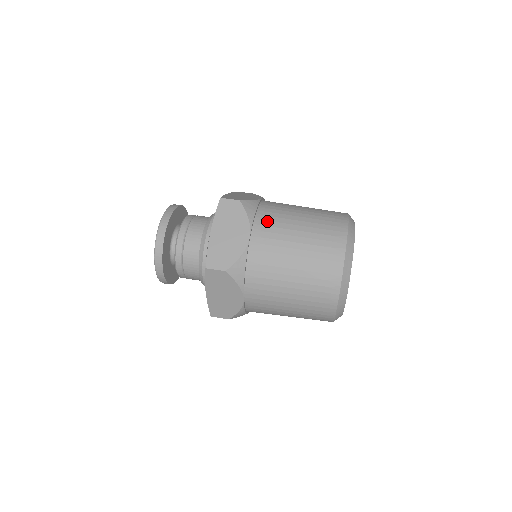
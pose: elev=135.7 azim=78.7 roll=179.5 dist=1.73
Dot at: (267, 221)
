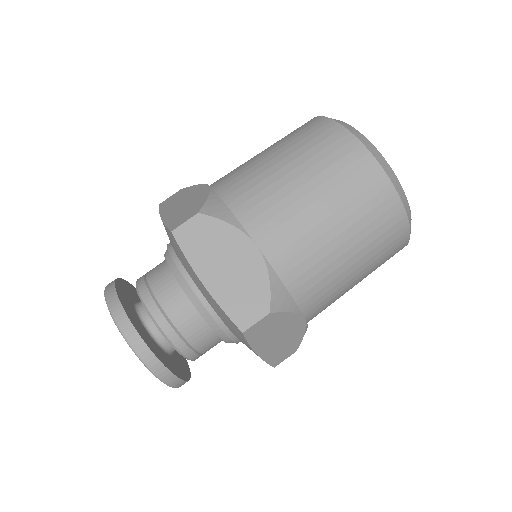
Dot at: (254, 207)
